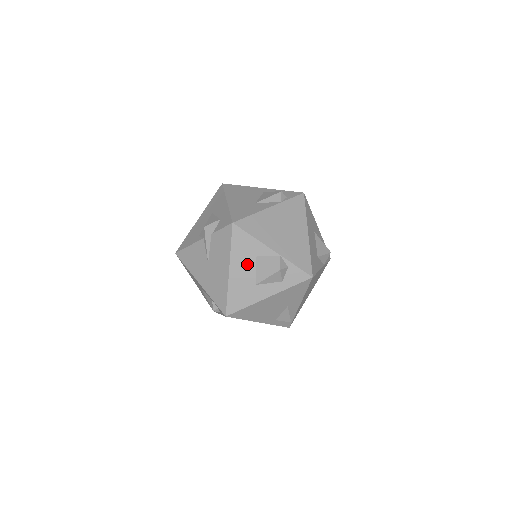
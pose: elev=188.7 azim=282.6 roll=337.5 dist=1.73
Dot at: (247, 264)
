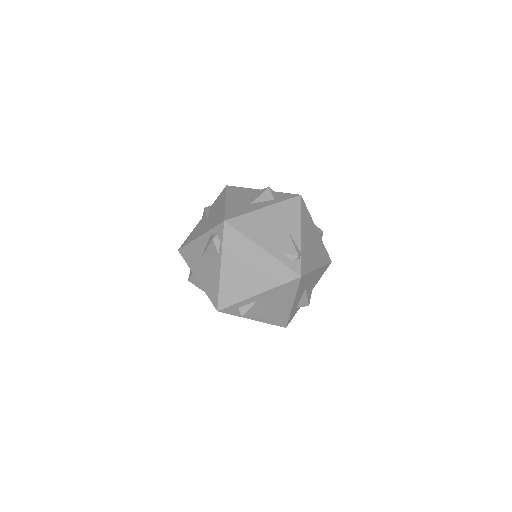
Dot at: (241, 197)
